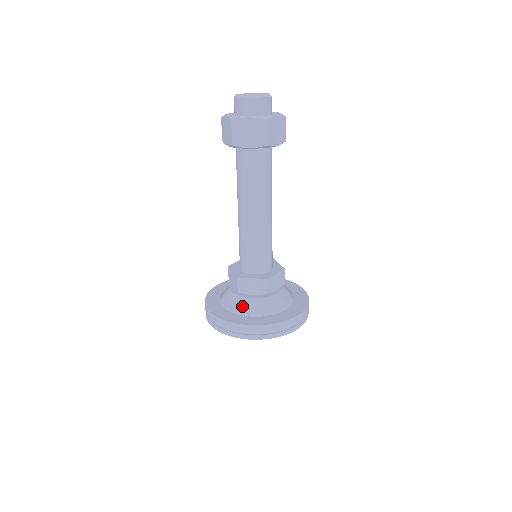
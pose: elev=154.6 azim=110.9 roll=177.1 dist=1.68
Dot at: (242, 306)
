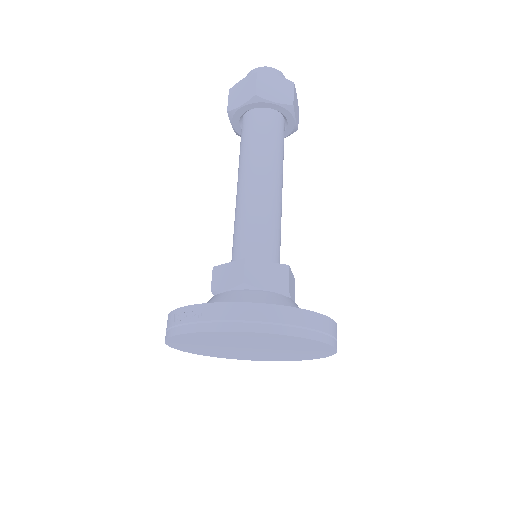
Dot at: (254, 300)
